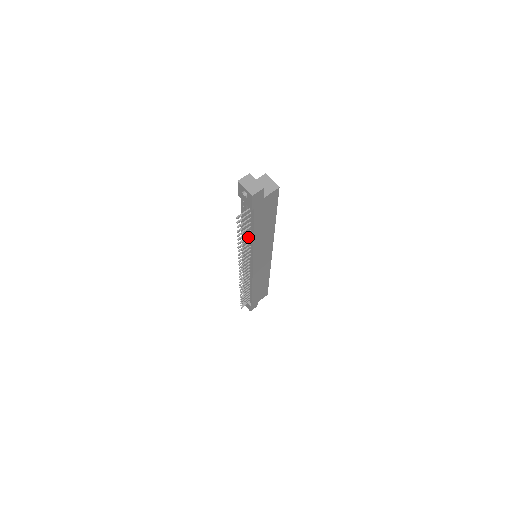
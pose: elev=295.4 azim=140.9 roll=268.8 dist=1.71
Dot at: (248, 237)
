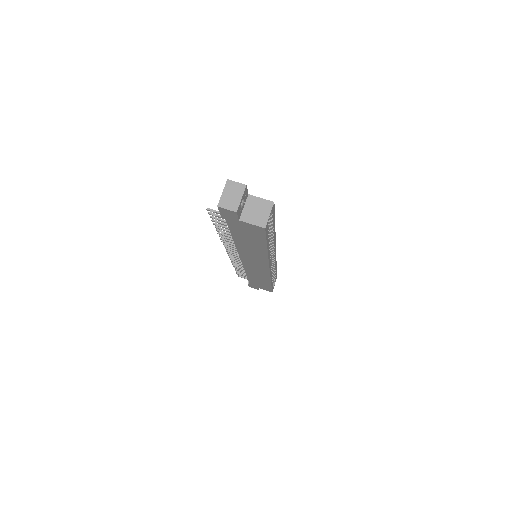
Dot at: occluded
